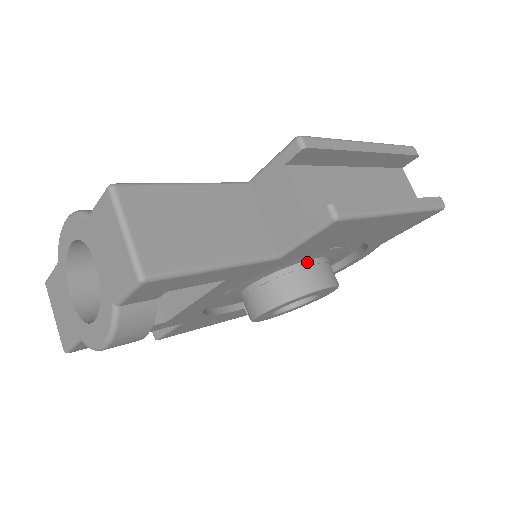
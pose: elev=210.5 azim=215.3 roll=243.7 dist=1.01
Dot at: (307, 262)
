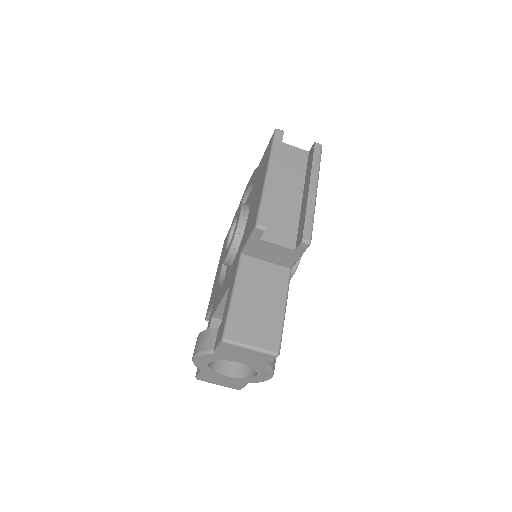
Dot at: occluded
